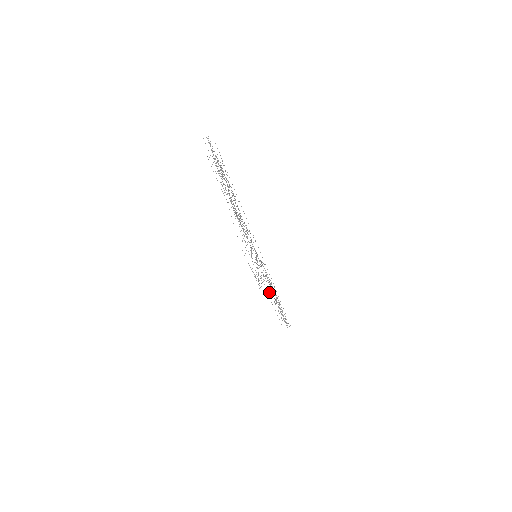
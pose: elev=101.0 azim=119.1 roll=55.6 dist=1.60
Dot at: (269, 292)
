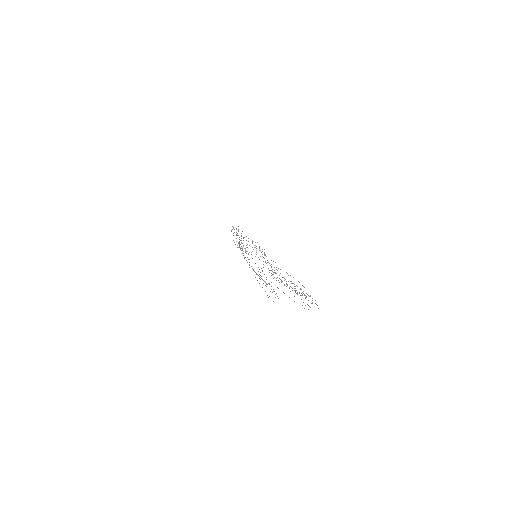
Dot at: occluded
